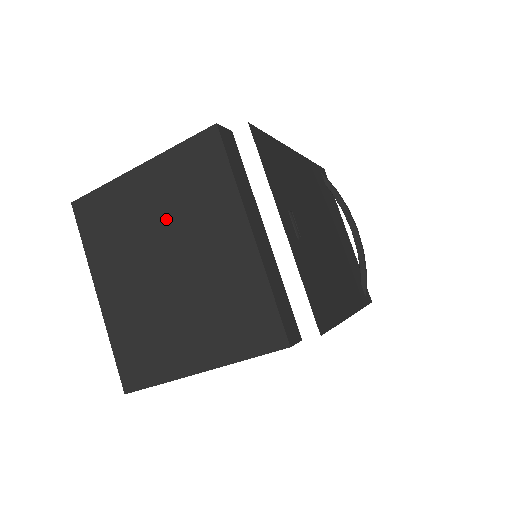
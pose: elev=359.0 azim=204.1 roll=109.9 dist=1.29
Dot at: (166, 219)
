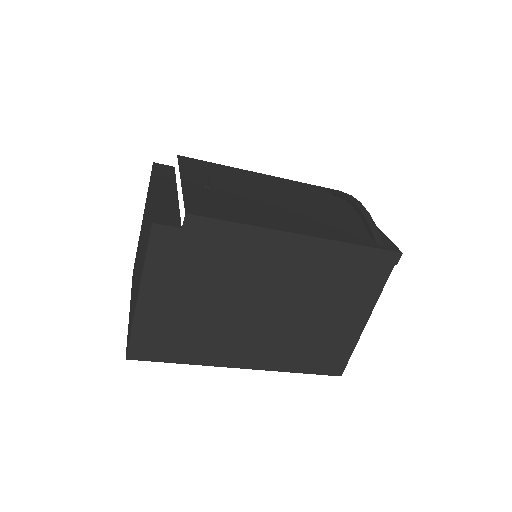
Dot at: occluded
